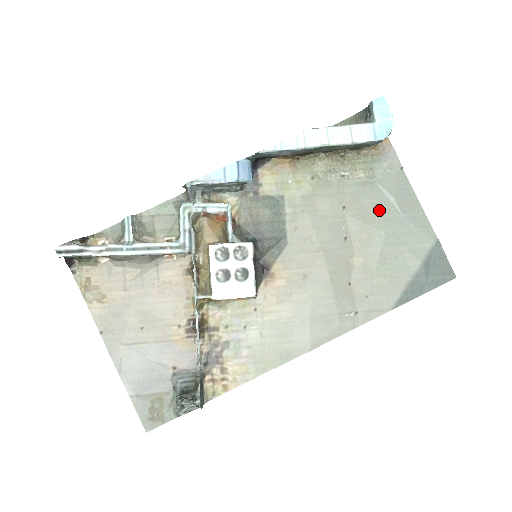
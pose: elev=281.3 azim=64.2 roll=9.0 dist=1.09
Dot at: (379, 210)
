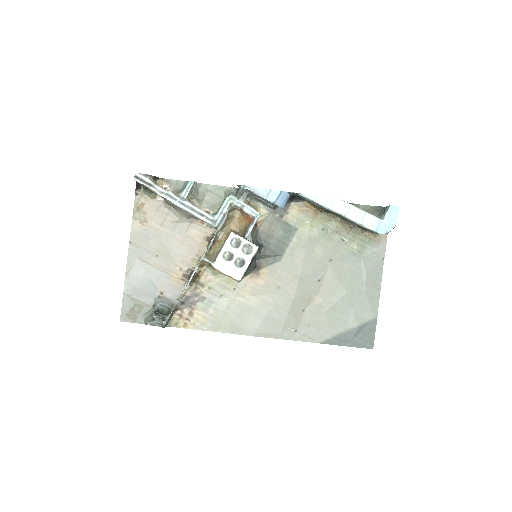
Dot at: (352, 276)
